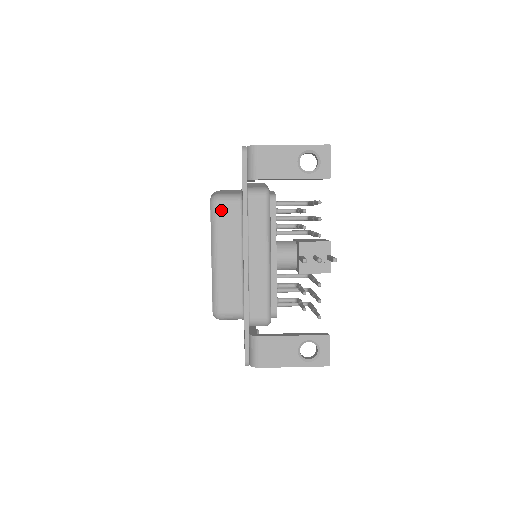
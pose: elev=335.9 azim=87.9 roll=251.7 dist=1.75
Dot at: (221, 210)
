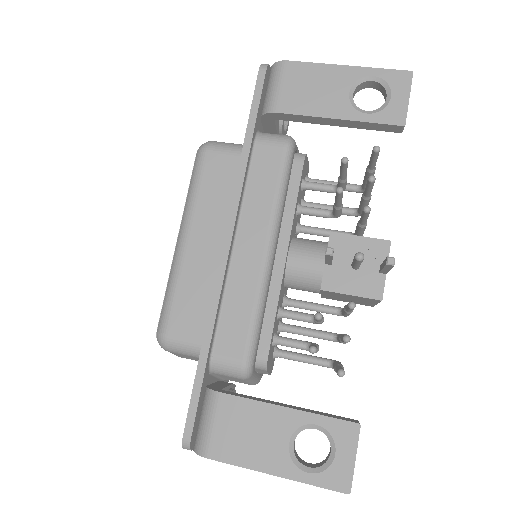
Dot at: (210, 162)
